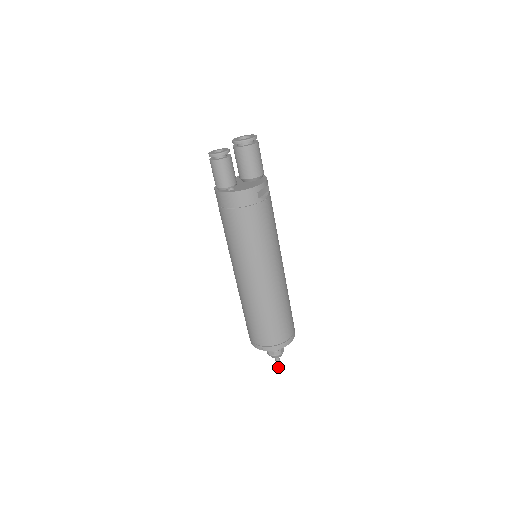
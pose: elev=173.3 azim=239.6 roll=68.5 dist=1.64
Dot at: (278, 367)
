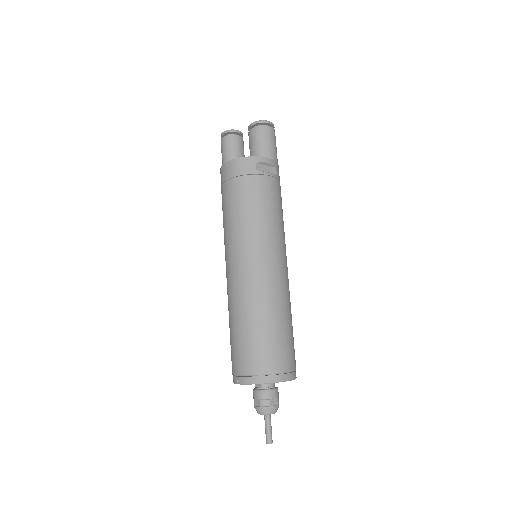
Dot at: (267, 436)
